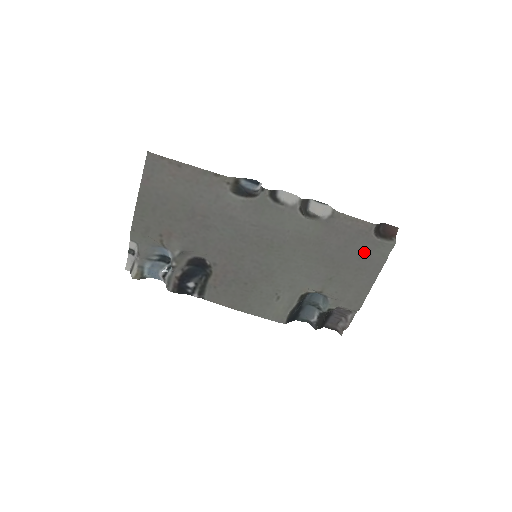
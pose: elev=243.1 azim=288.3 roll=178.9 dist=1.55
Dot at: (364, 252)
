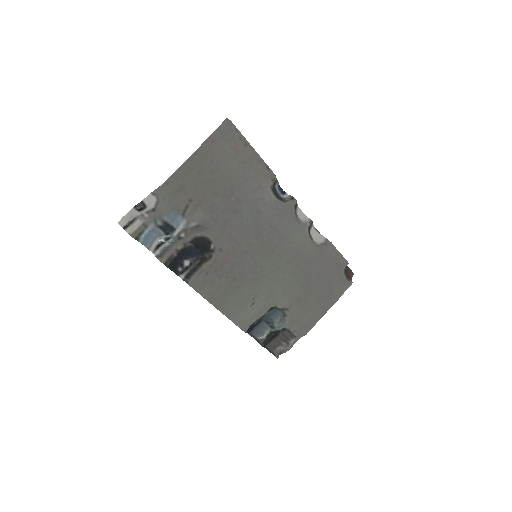
Dot at: (331, 283)
